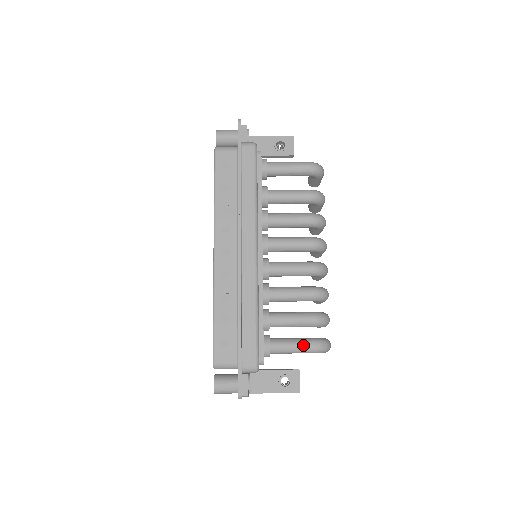
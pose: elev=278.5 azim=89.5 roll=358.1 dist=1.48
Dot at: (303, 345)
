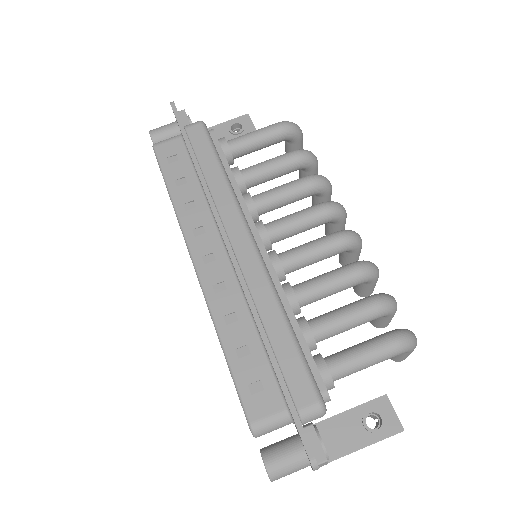
Dot at: (376, 347)
